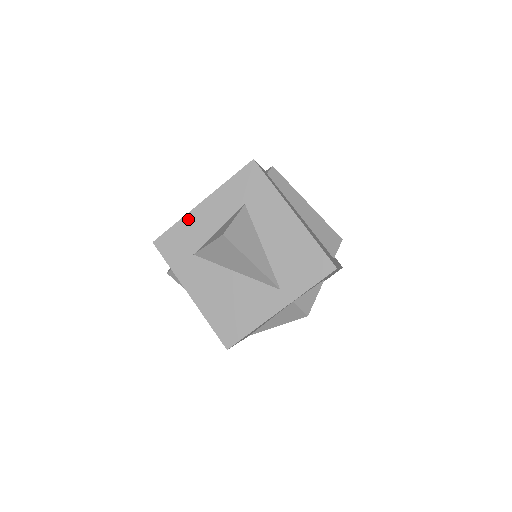
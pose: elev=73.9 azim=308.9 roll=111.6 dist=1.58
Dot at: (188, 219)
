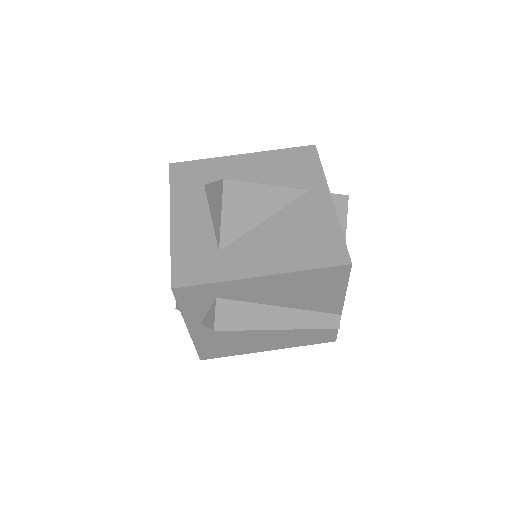
Dot at: (177, 239)
